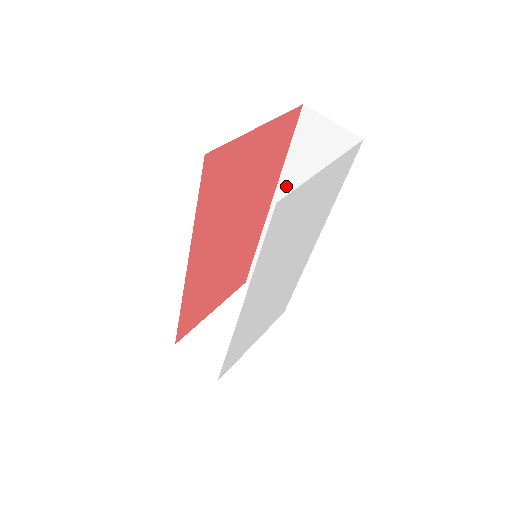
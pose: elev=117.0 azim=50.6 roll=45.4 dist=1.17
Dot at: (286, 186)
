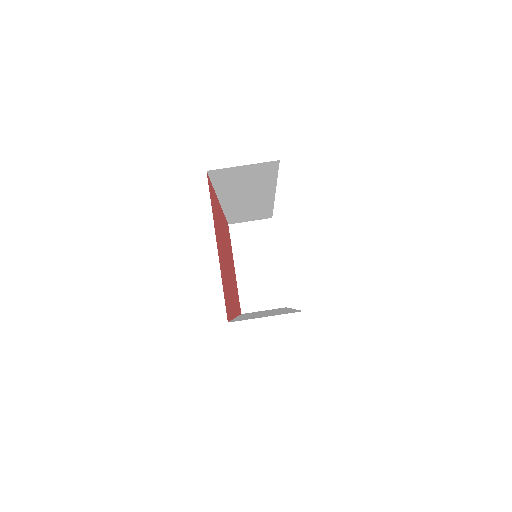
Dot at: (226, 194)
